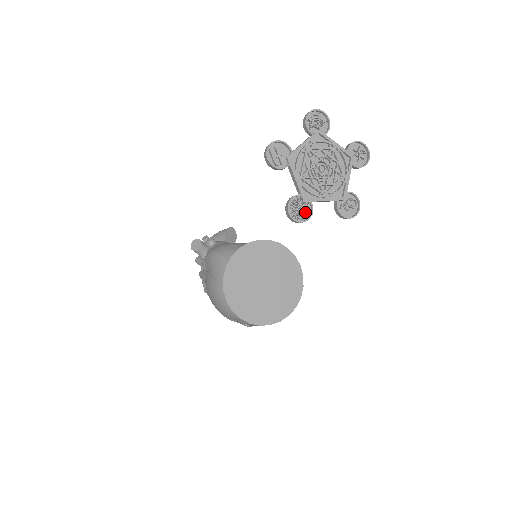
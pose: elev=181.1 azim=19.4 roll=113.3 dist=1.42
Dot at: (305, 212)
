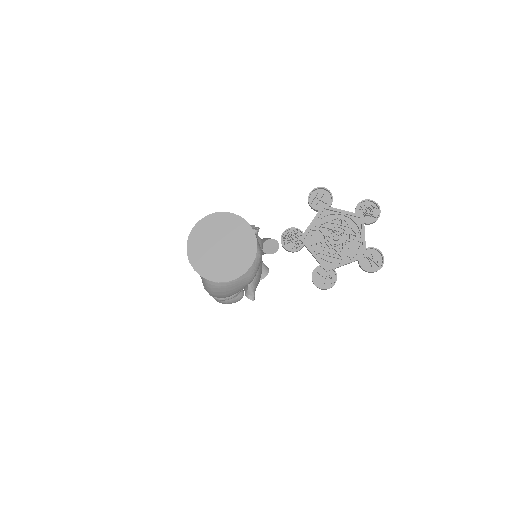
Dot at: (293, 245)
